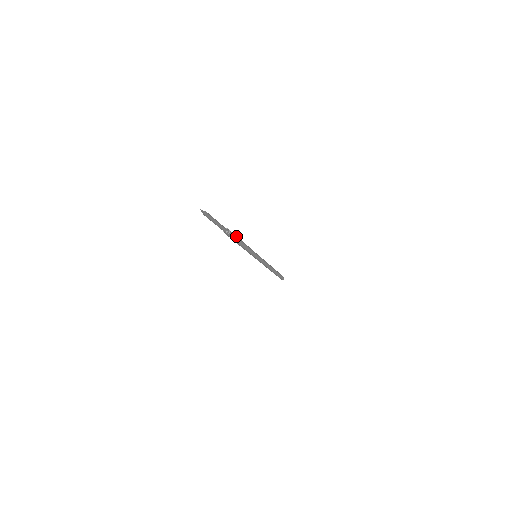
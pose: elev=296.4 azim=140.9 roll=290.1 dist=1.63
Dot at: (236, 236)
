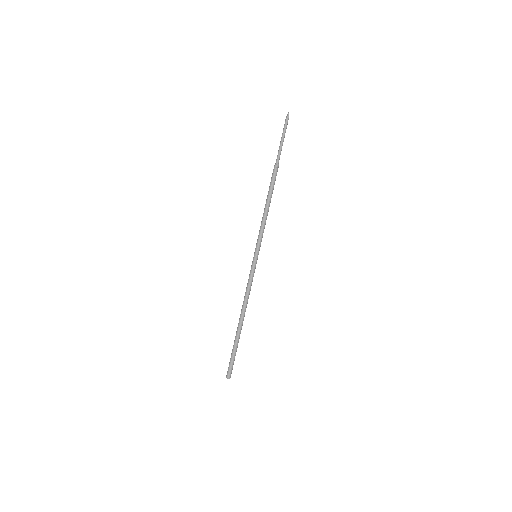
Dot at: (273, 187)
